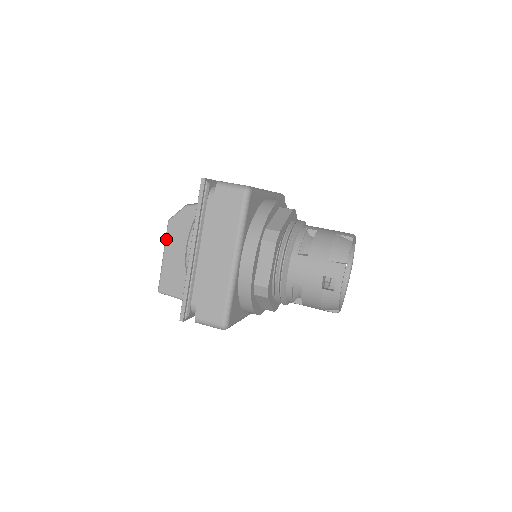
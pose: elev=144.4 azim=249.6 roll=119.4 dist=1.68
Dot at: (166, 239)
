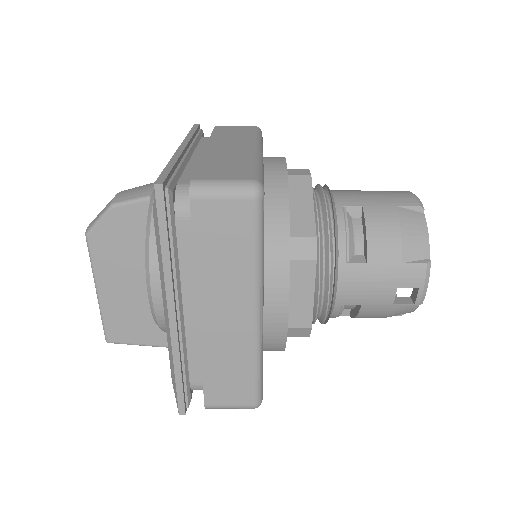
Dot at: (92, 265)
